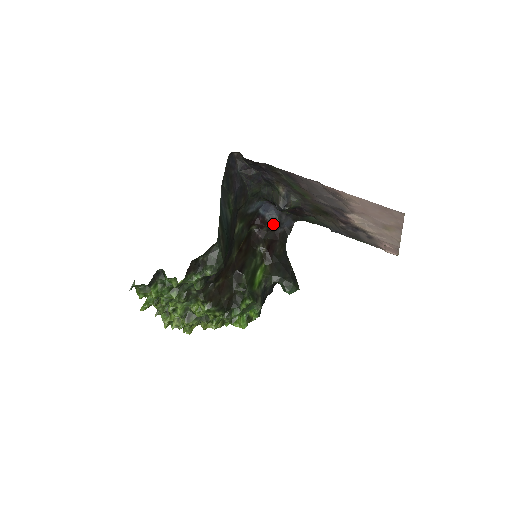
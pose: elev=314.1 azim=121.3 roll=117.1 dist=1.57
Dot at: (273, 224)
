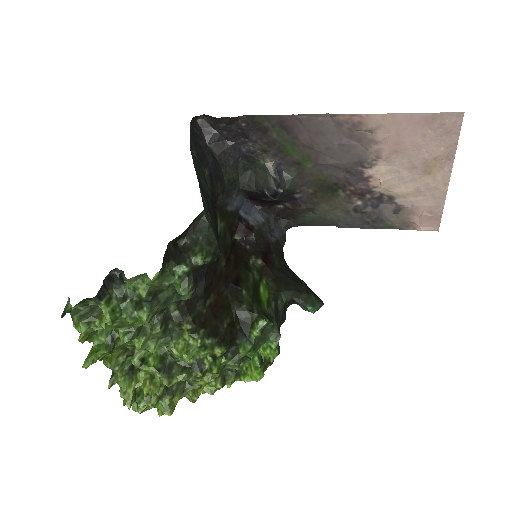
Dot at: (261, 231)
